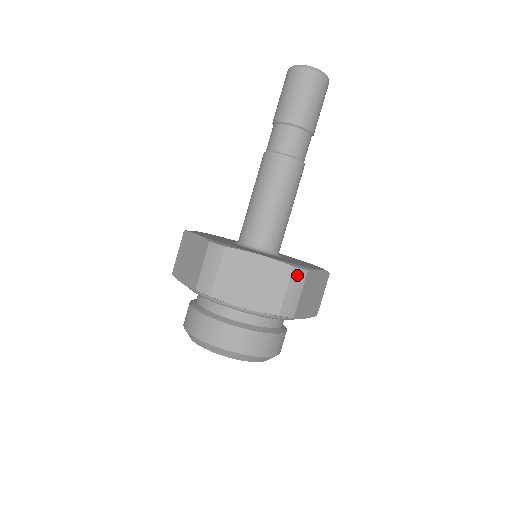
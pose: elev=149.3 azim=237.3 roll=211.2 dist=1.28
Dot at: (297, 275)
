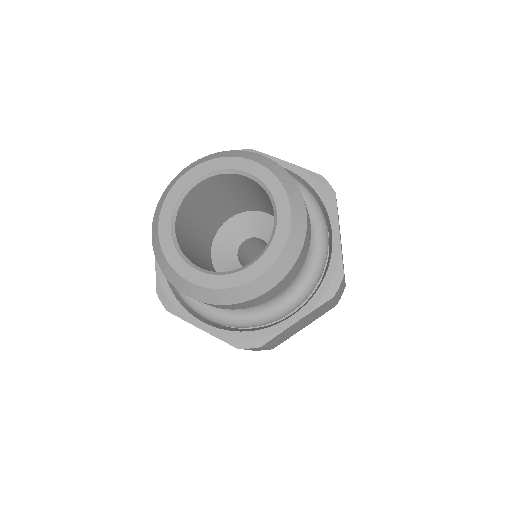
Dot at: occluded
